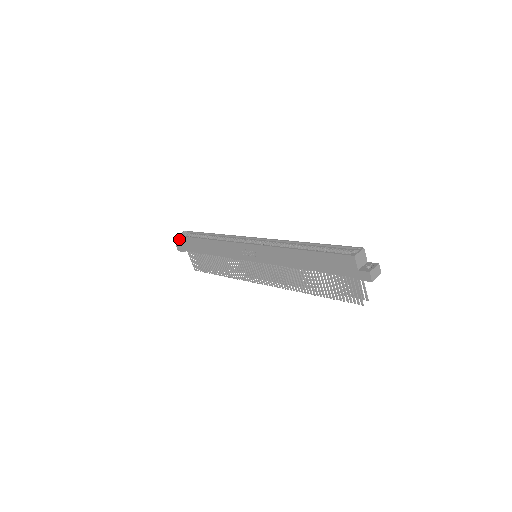
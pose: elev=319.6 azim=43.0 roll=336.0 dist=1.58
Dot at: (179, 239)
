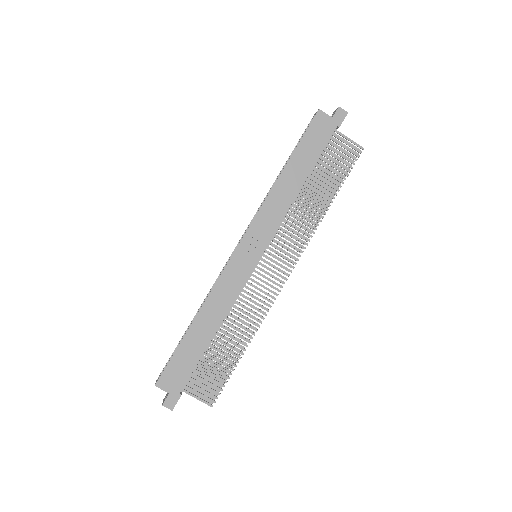
Dot at: (162, 384)
